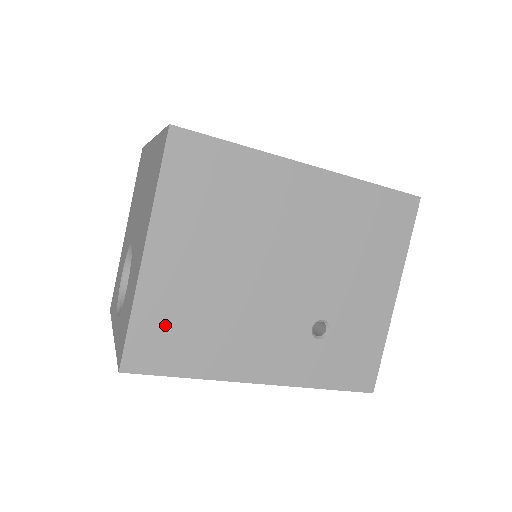
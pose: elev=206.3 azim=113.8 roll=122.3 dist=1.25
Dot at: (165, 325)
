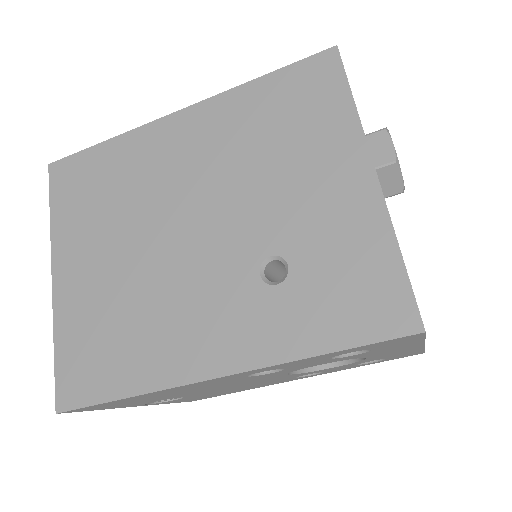
Dot at: (87, 343)
